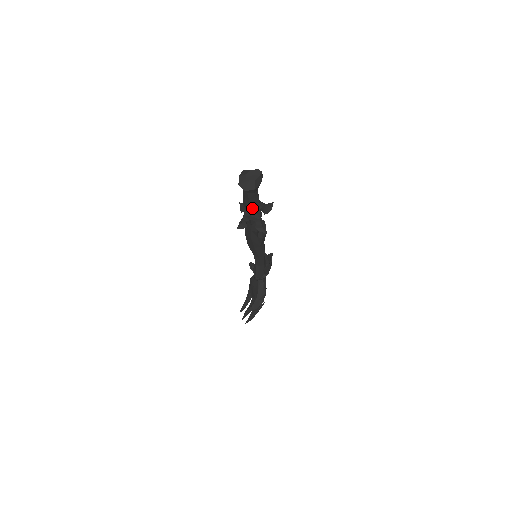
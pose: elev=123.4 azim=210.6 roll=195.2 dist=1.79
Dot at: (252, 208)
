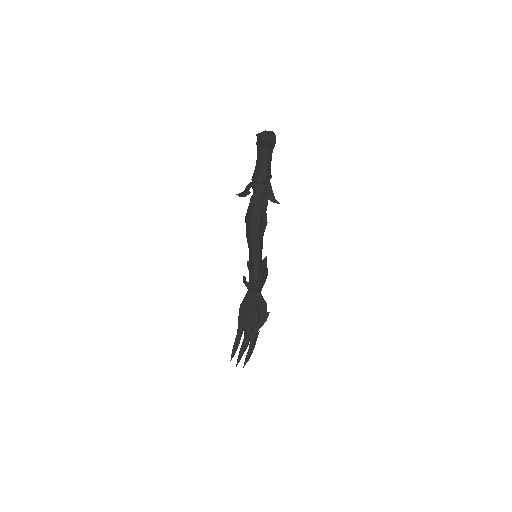
Dot at: (267, 173)
